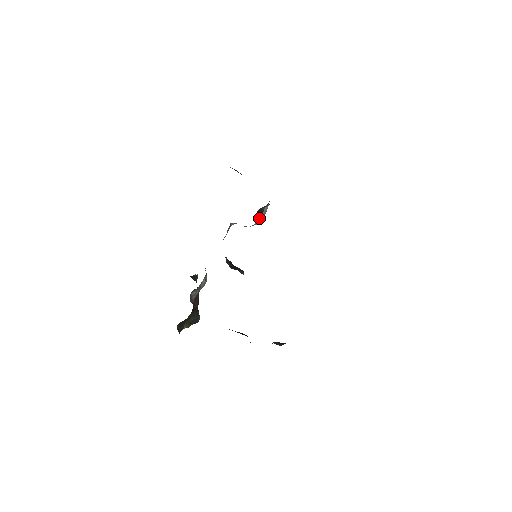
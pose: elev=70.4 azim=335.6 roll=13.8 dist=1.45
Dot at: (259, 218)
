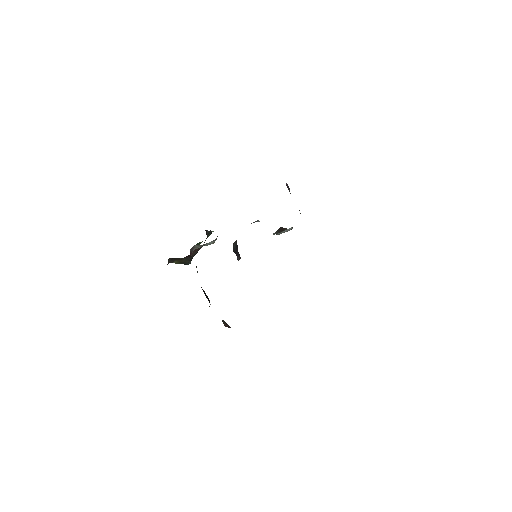
Dot at: (279, 232)
